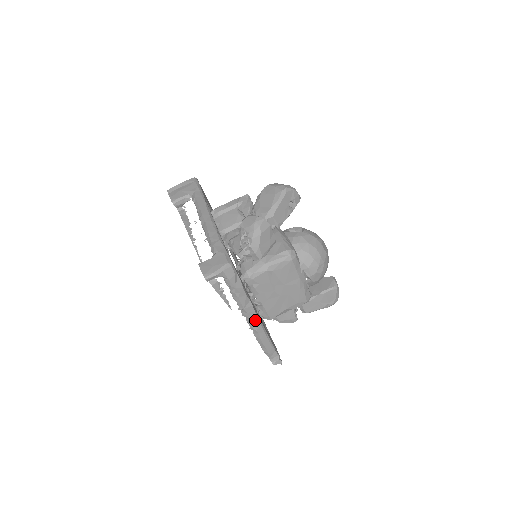
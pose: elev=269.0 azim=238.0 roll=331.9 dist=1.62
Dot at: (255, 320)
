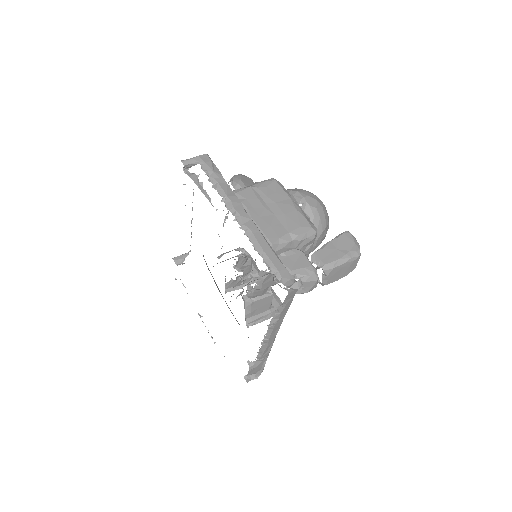
Dot at: (244, 214)
